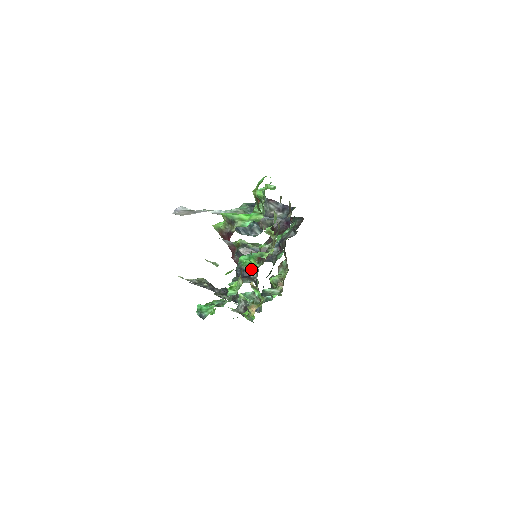
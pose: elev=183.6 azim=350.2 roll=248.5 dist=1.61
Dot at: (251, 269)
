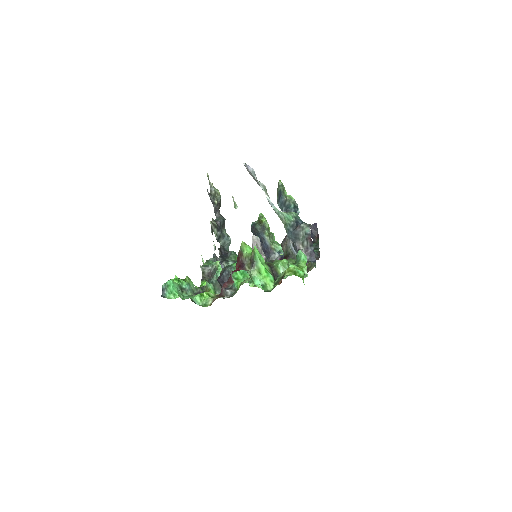
Dot at: (233, 284)
